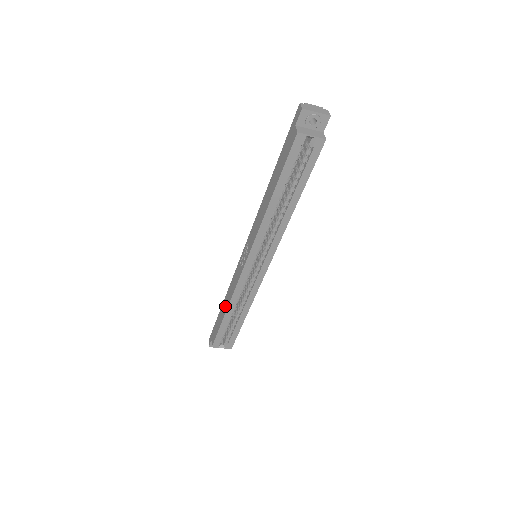
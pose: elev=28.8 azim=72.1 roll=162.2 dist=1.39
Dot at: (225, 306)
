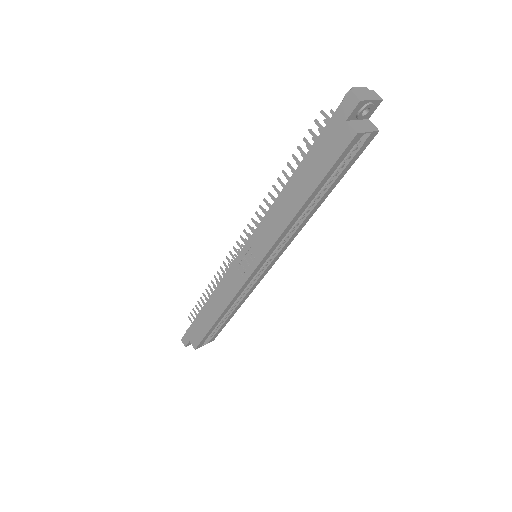
Dot at: (214, 311)
